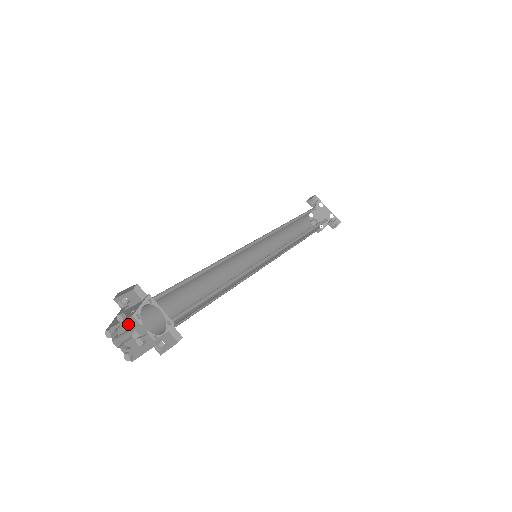
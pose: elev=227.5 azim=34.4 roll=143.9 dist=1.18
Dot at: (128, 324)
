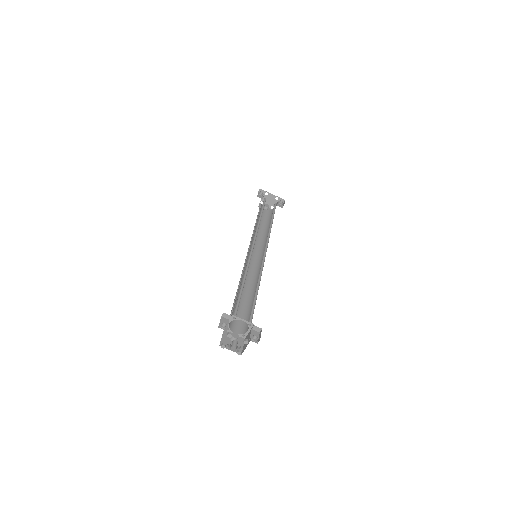
Dot at: (225, 336)
